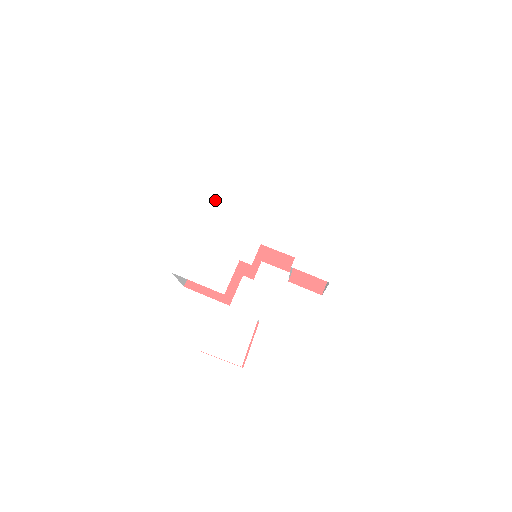
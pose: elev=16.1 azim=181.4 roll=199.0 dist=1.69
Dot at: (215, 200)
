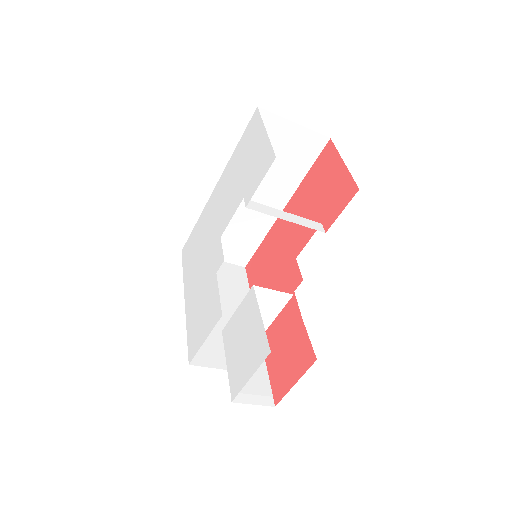
Dot at: (186, 270)
